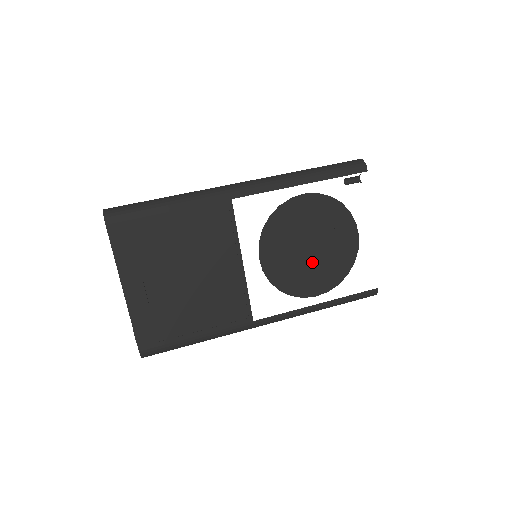
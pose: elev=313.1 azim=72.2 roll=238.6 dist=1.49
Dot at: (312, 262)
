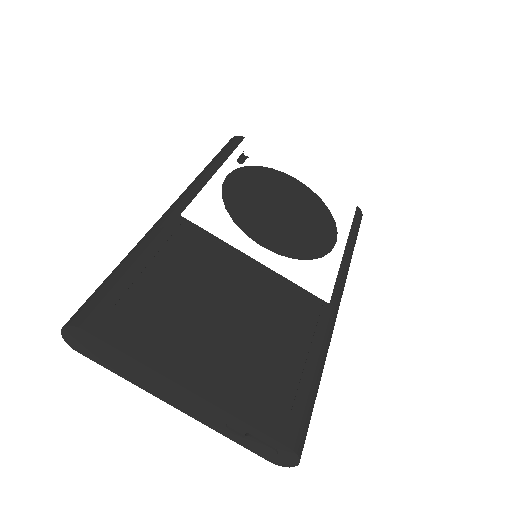
Dot at: (298, 220)
